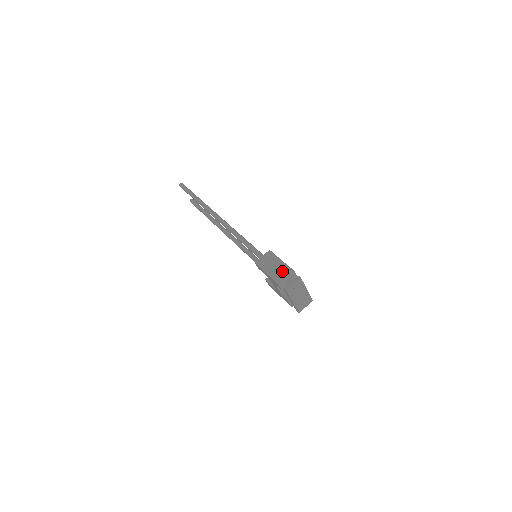
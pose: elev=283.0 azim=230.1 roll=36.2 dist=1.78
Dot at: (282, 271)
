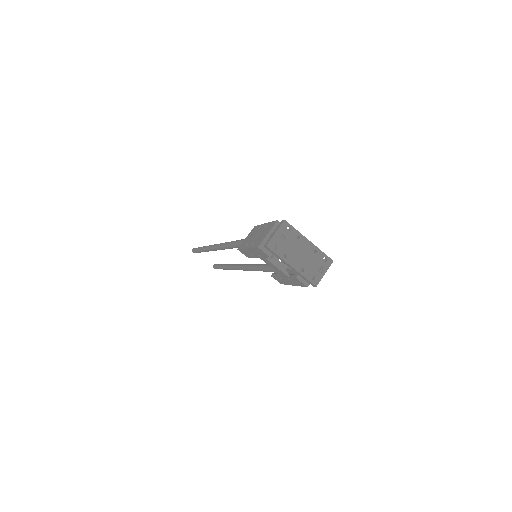
Dot at: (264, 232)
